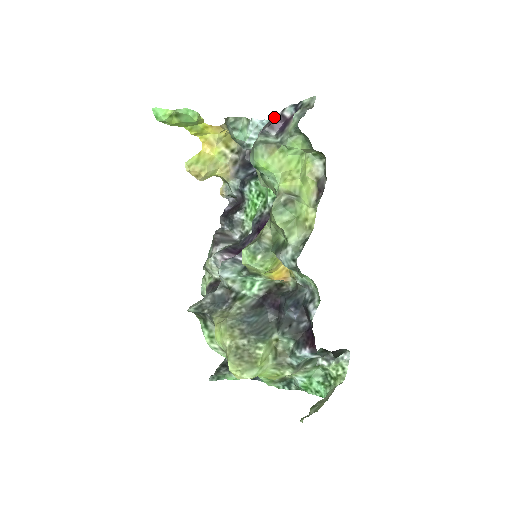
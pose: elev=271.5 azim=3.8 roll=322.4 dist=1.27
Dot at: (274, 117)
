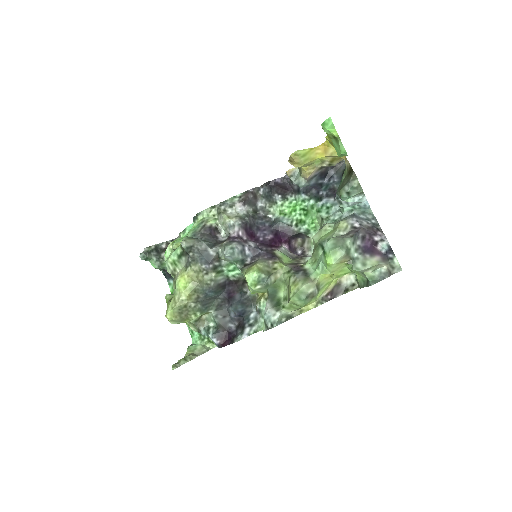
Dot at: (373, 234)
